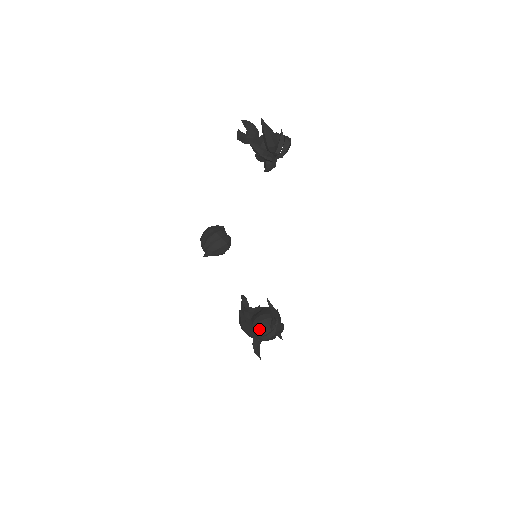
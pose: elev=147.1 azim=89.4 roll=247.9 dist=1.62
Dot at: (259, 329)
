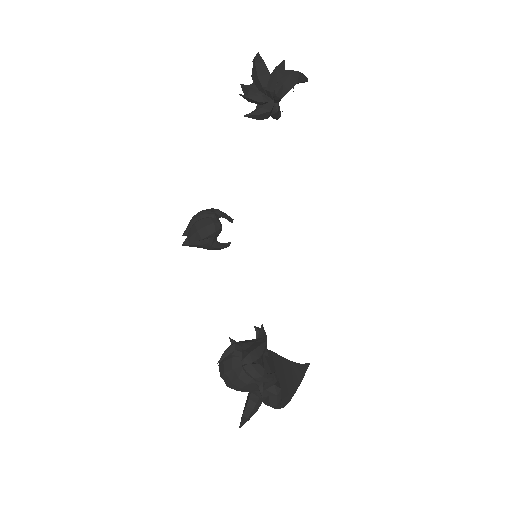
Dot at: (221, 362)
